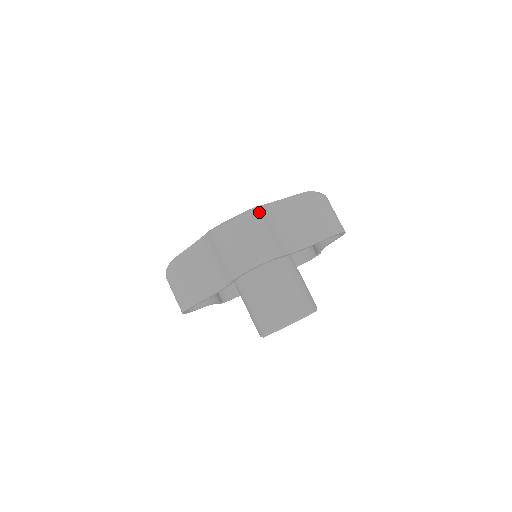
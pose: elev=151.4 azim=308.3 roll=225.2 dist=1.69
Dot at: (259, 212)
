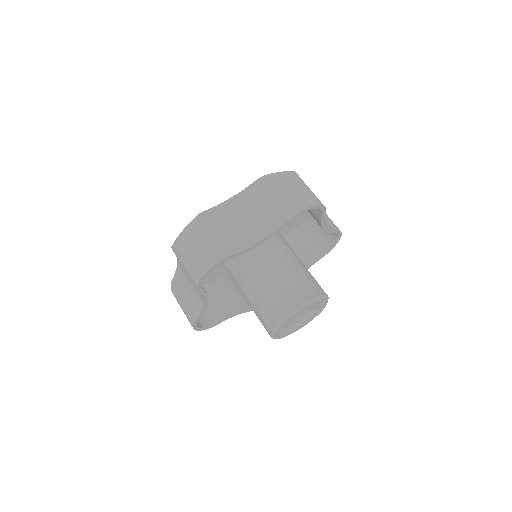
Dot at: (205, 217)
